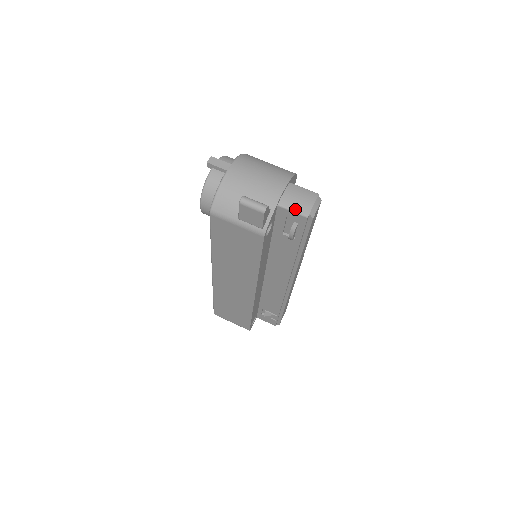
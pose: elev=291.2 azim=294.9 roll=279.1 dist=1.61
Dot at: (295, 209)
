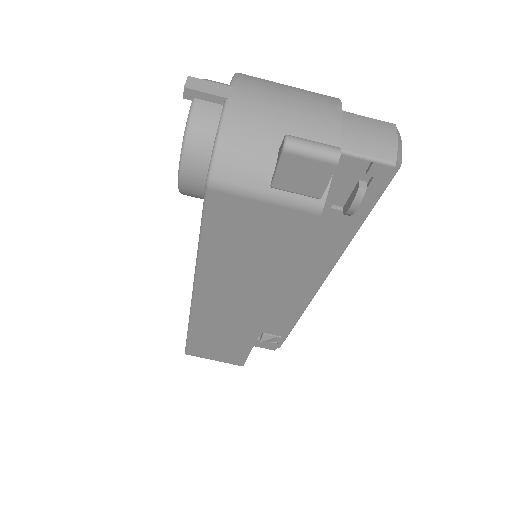
Dot at: (370, 153)
